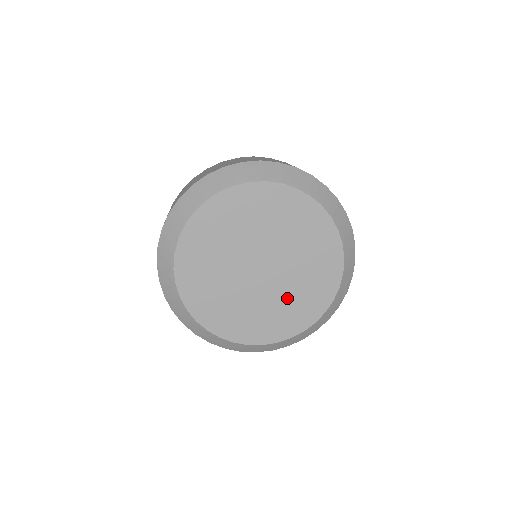
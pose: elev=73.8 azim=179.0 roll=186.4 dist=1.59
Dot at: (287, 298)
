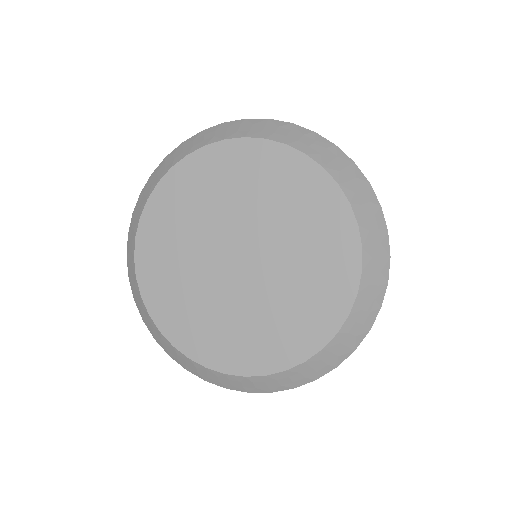
Dot at: (292, 289)
